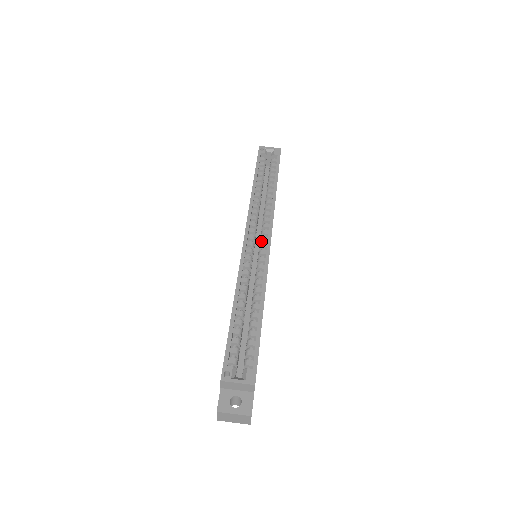
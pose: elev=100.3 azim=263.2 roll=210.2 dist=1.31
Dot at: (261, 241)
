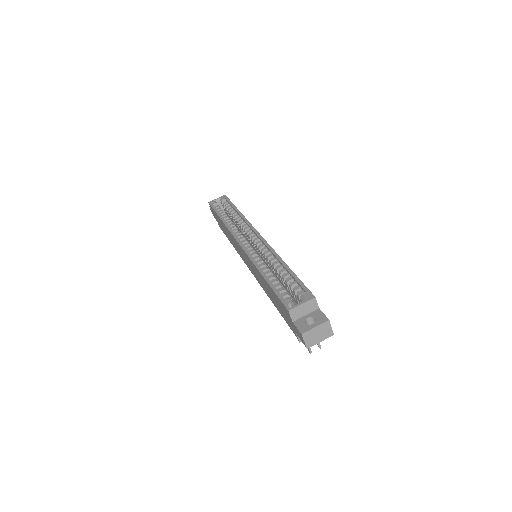
Dot at: (252, 240)
